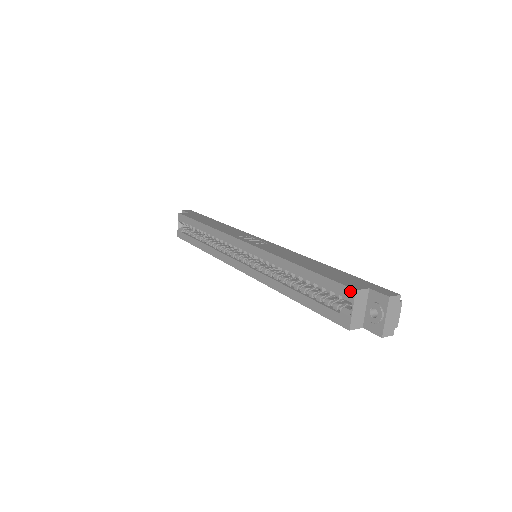
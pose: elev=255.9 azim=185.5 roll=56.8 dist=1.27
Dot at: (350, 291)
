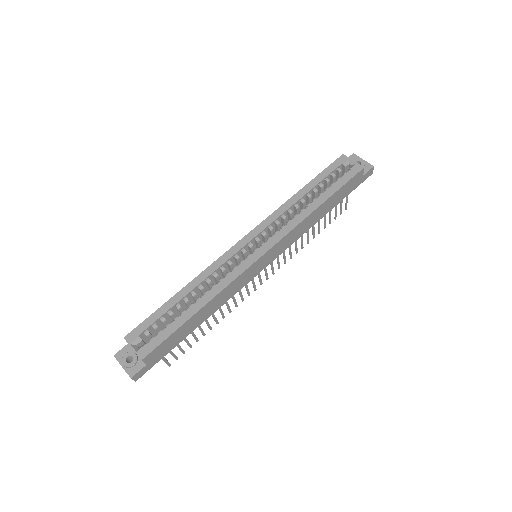
Dot at: (342, 157)
